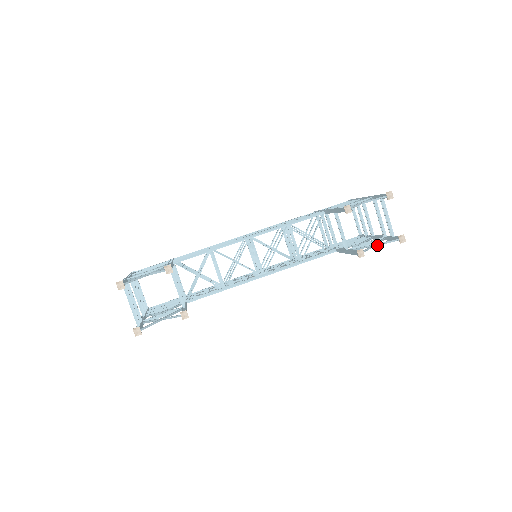
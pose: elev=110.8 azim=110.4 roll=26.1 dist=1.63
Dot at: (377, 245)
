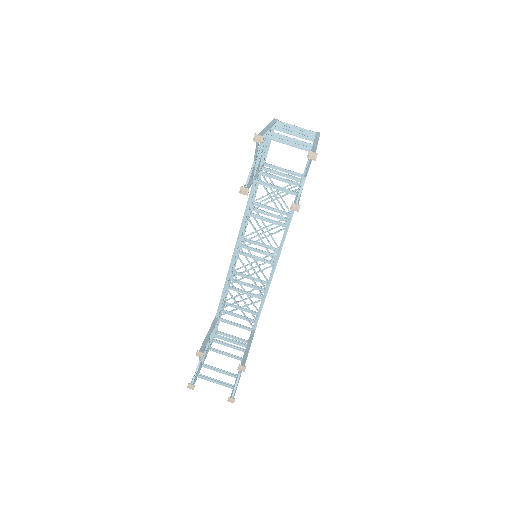
Dot at: (306, 175)
